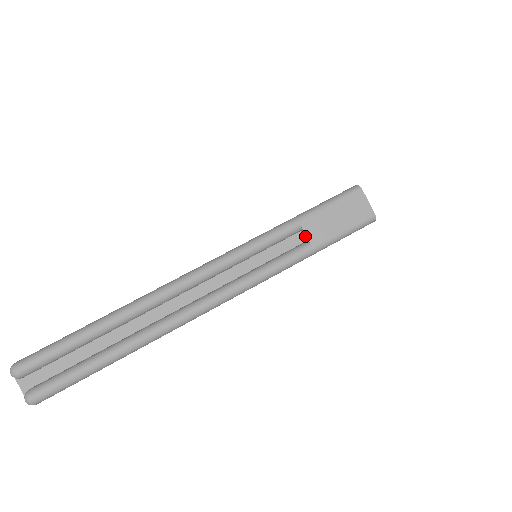
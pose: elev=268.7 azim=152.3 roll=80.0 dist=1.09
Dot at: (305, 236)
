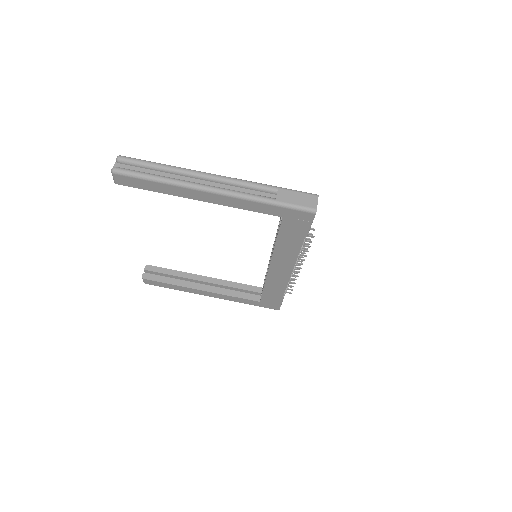
Dot at: (276, 196)
